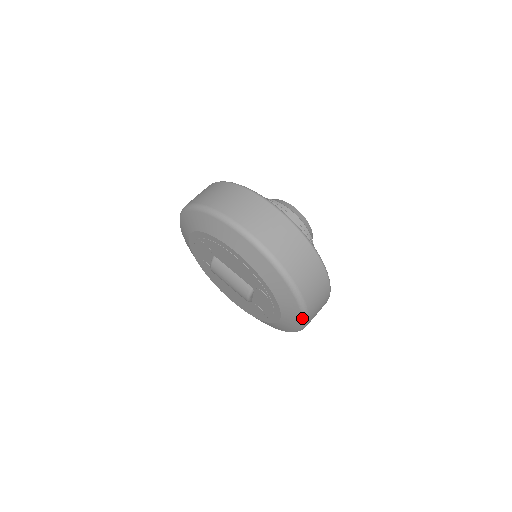
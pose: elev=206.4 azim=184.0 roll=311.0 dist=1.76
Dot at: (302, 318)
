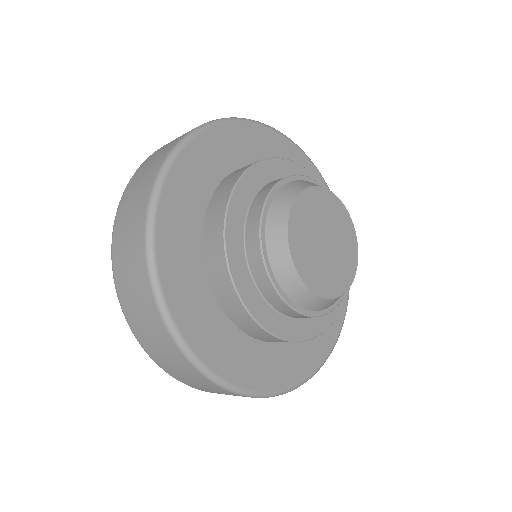
Dot at: occluded
